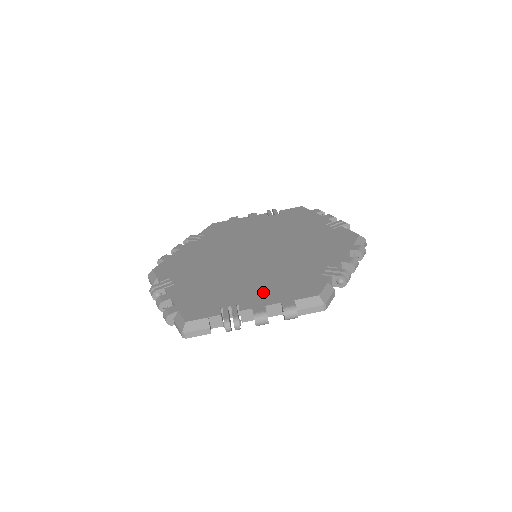
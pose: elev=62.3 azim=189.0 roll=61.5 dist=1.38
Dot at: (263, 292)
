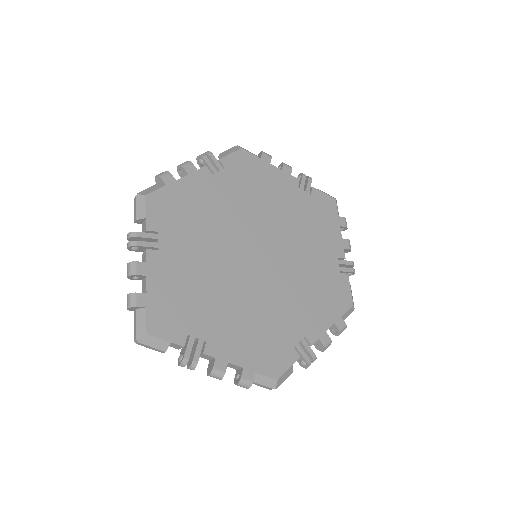
Dot at: (236, 337)
